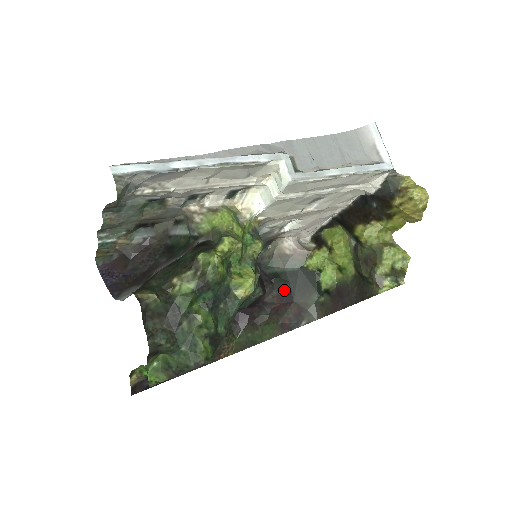
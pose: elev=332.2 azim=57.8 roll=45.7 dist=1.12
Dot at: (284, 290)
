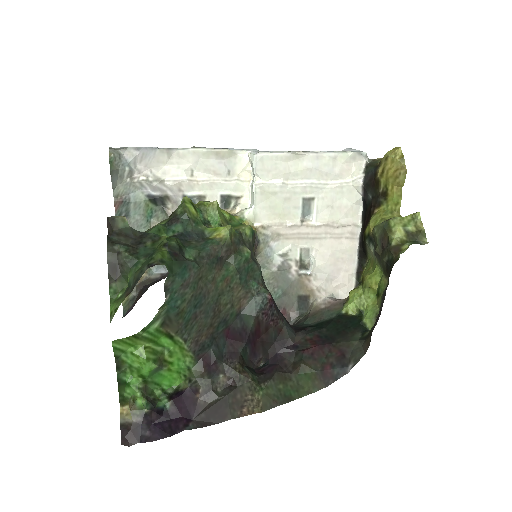
Dot at: (320, 335)
